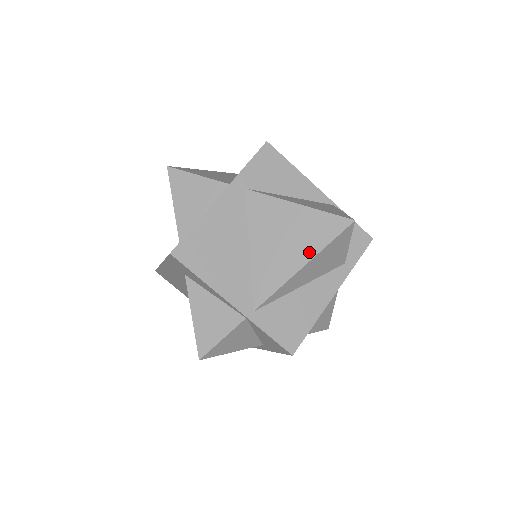
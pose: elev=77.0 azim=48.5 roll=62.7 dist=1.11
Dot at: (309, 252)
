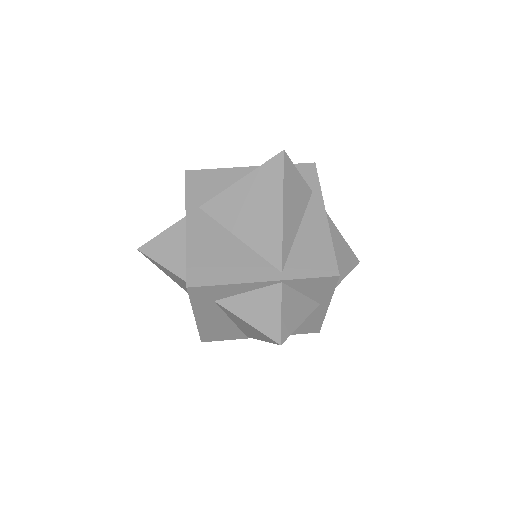
Dot at: (277, 198)
